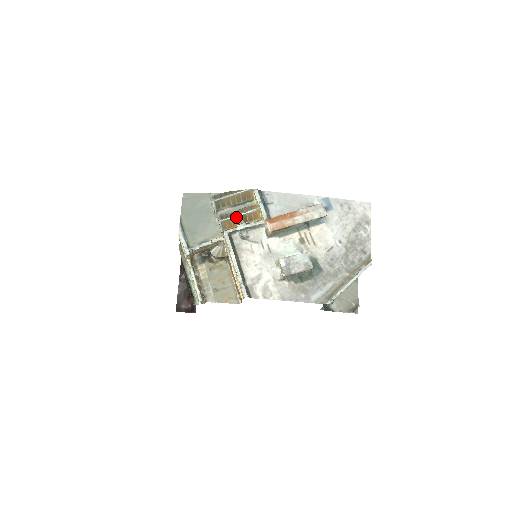
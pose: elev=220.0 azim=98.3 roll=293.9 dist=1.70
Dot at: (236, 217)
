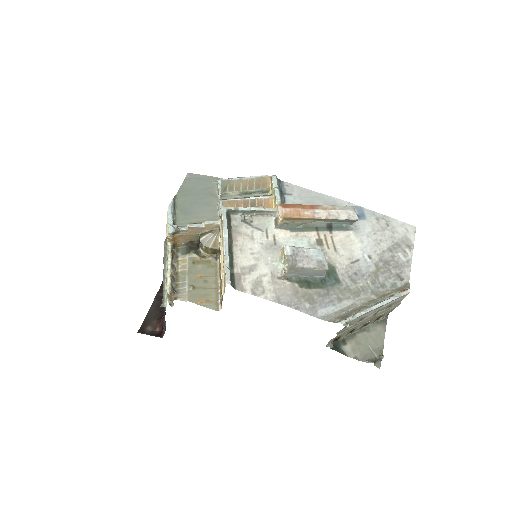
Dot at: (242, 200)
